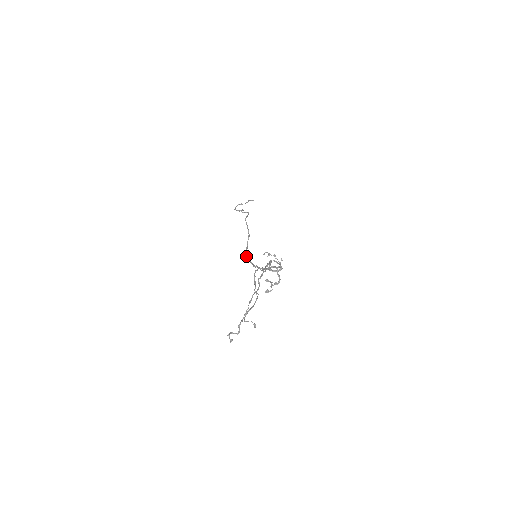
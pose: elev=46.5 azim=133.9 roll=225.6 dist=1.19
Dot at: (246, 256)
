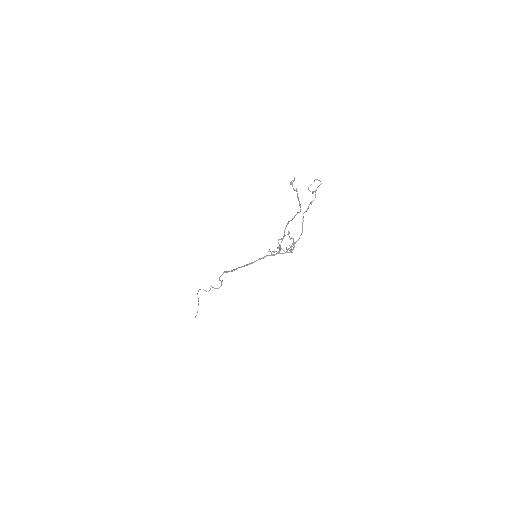
Dot at: (225, 271)
